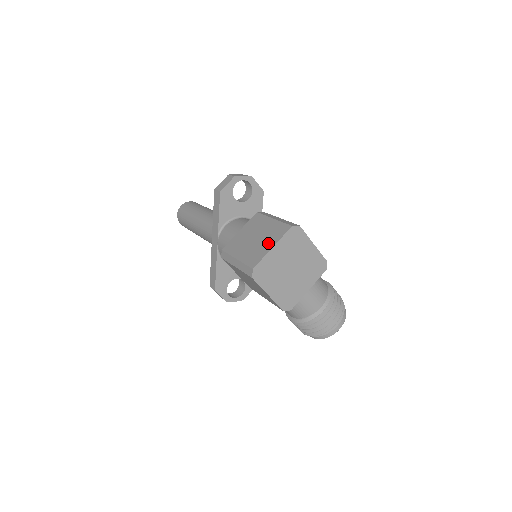
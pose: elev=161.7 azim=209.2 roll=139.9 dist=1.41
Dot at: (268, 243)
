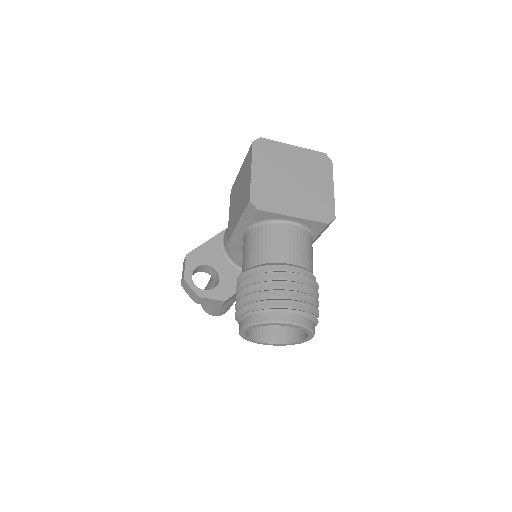
Dot at: occluded
